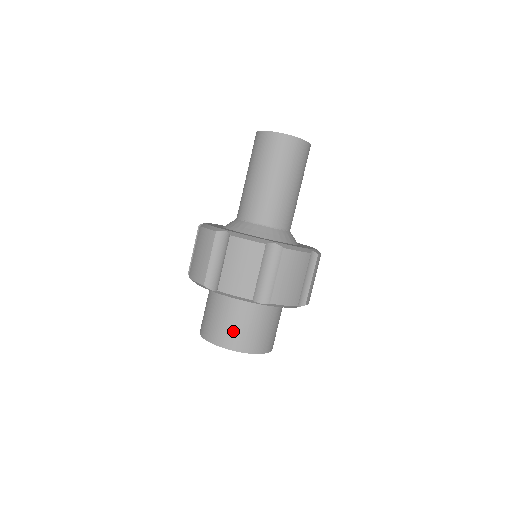
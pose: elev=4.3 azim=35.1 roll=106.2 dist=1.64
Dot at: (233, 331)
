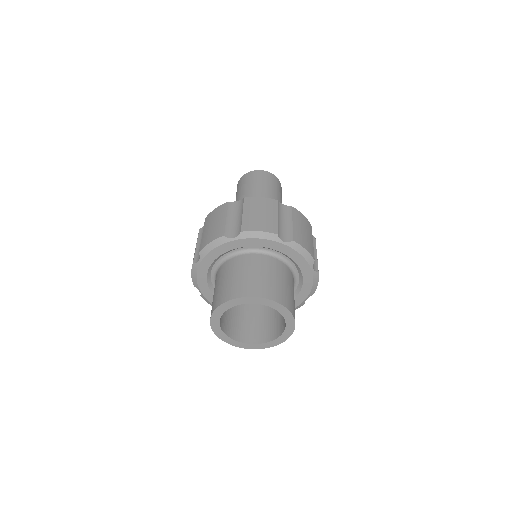
Dot at: (226, 286)
